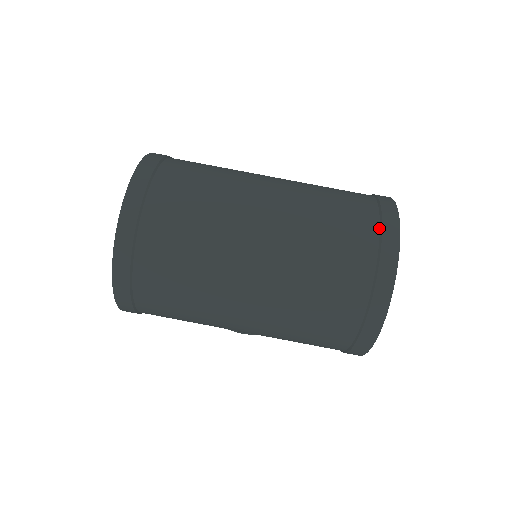
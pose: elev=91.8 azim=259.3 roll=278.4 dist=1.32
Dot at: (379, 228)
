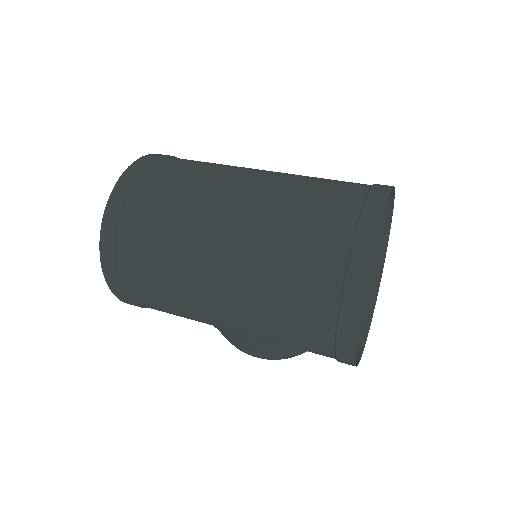
Dot at: (362, 203)
